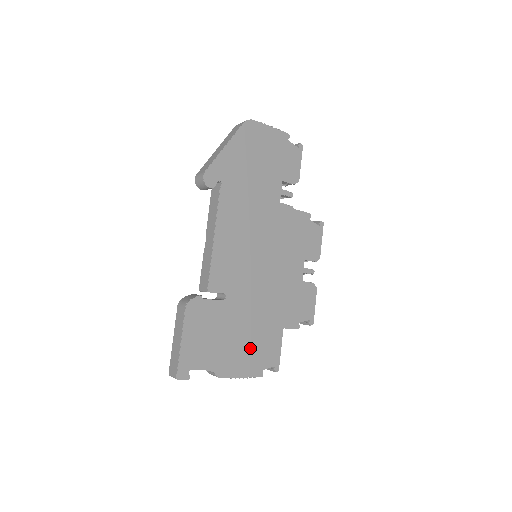
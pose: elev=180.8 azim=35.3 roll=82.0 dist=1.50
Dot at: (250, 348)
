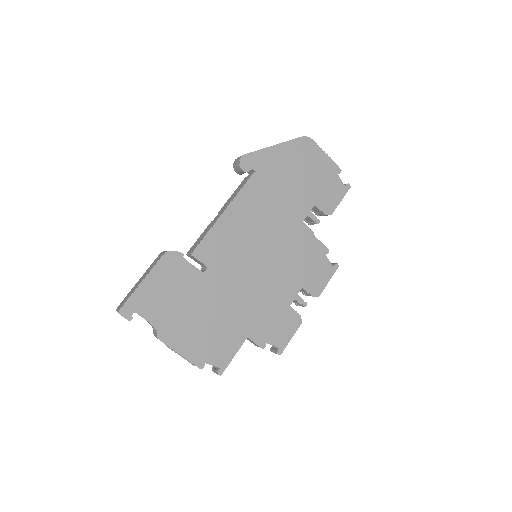
Dot at: (204, 333)
